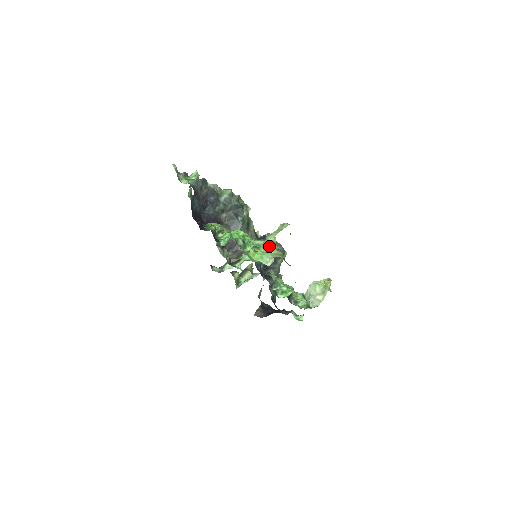
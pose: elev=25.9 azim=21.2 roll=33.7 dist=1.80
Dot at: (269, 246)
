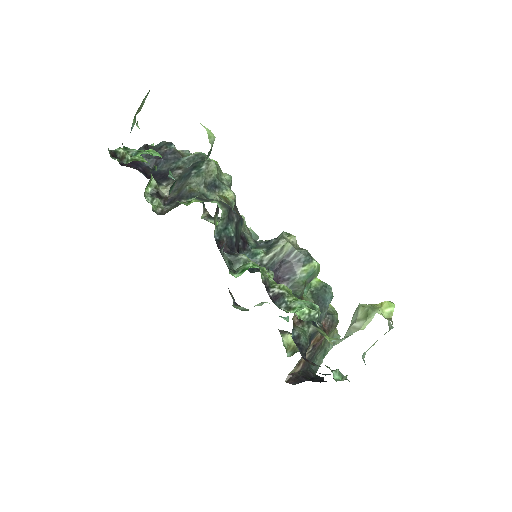
Dot at: occluded
